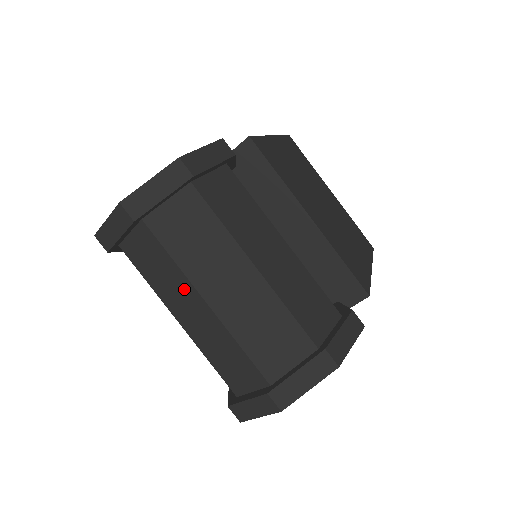
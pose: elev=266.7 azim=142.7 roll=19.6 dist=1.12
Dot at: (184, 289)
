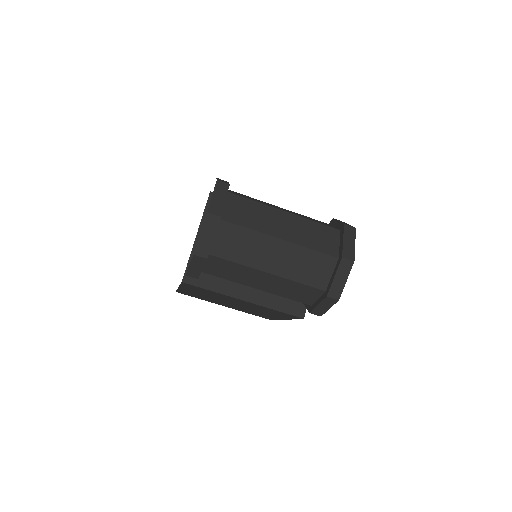
Dot at: (263, 243)
